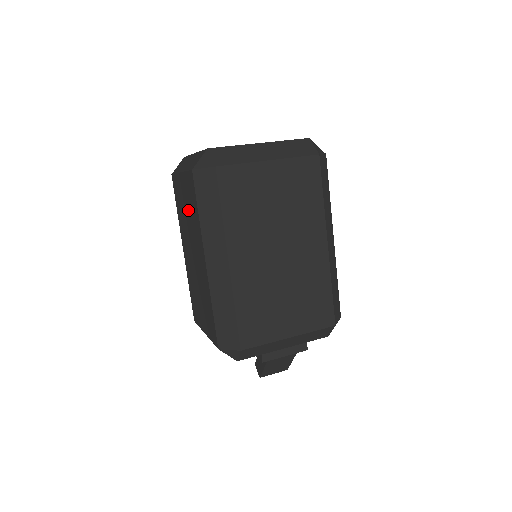
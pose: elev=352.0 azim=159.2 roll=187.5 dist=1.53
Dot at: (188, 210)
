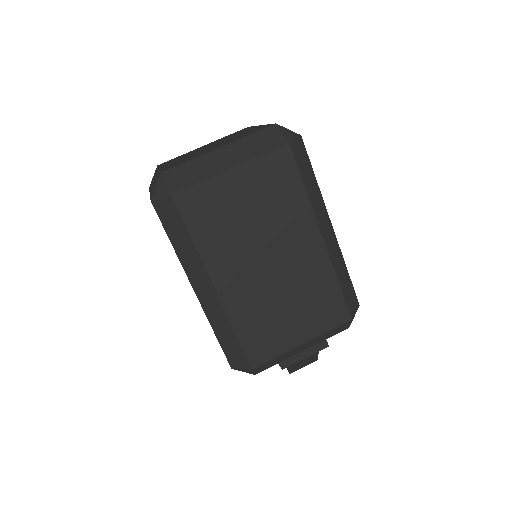
Dot at: occluded
